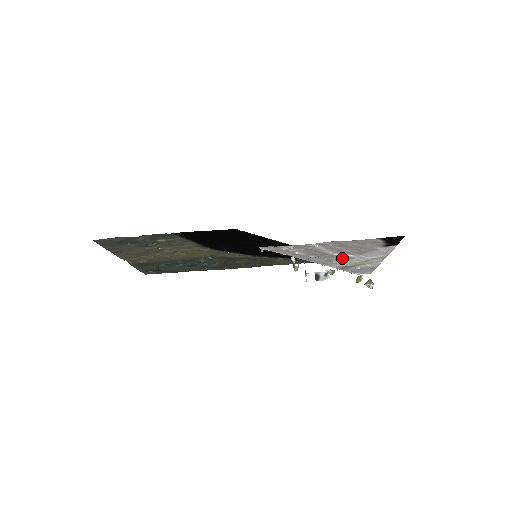
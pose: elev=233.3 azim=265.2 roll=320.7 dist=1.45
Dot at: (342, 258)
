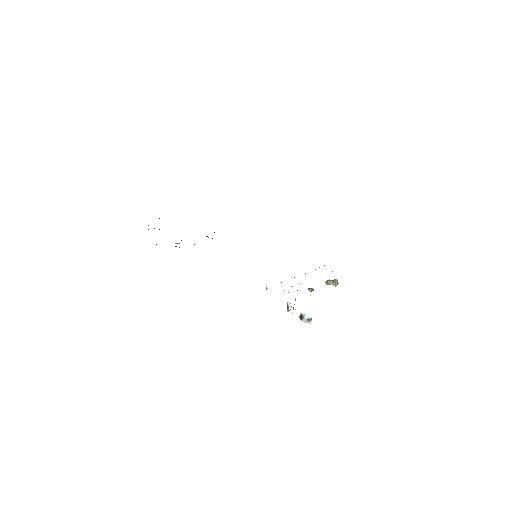
Dot at: occluded
